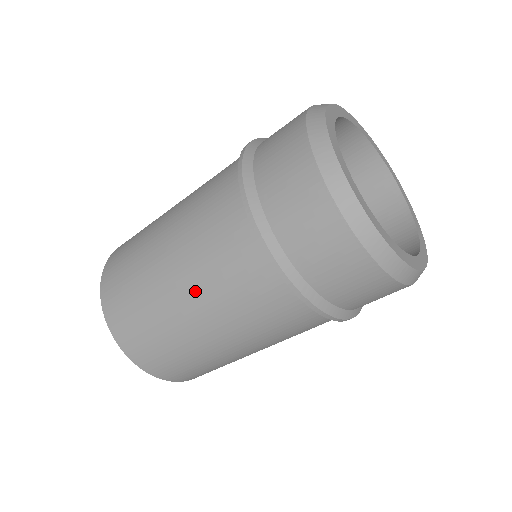
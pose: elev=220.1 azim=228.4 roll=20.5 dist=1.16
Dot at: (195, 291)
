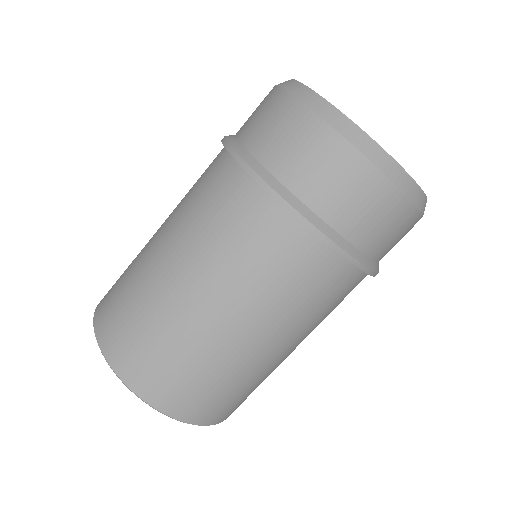
Dot at: occluded
